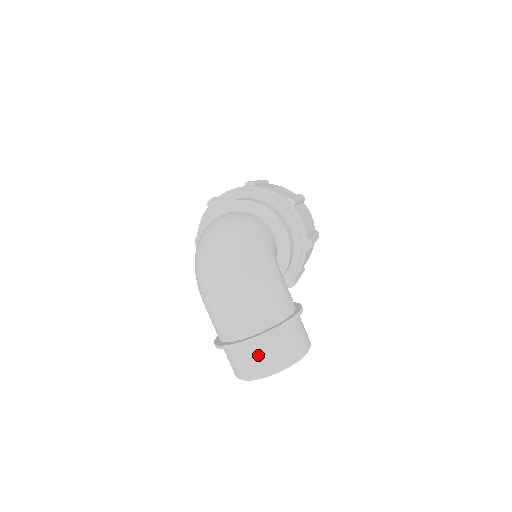
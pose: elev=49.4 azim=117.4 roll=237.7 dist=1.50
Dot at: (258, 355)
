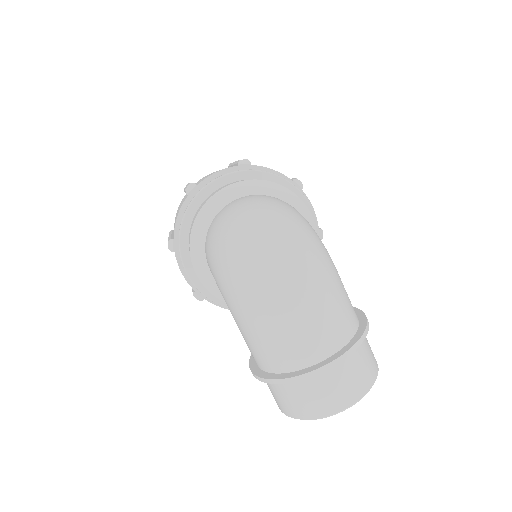
Dot at: (339, 381)
